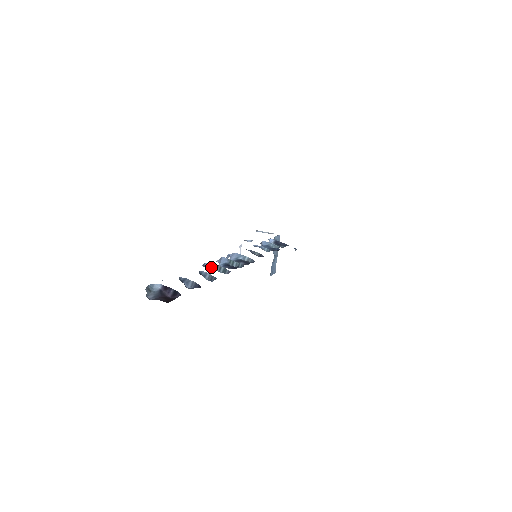
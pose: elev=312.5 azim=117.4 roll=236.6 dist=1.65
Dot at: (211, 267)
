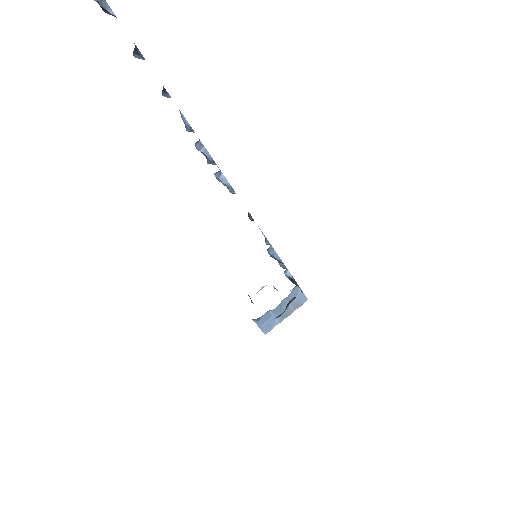
Dot at: (186, 125)
